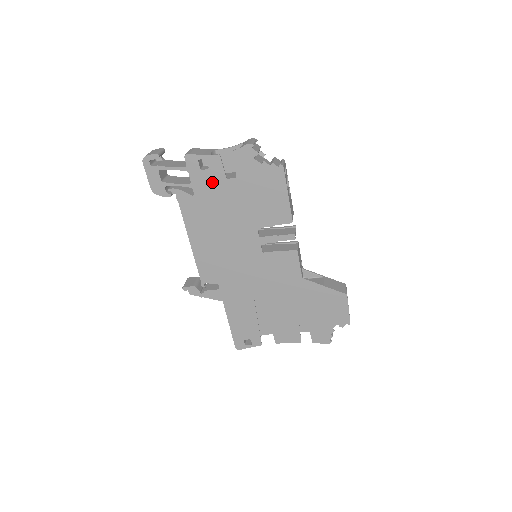
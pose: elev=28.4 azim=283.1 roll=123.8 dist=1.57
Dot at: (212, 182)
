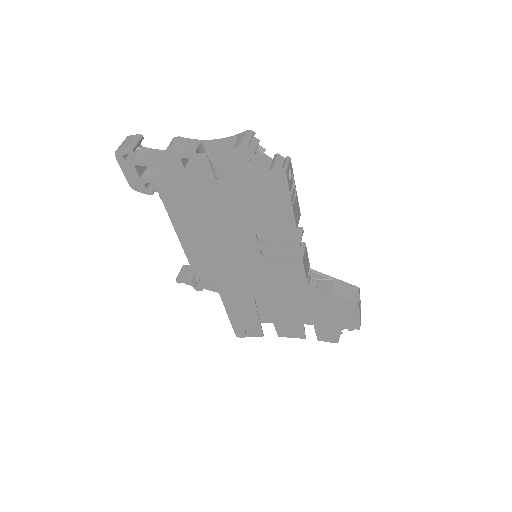
Dot at: (199, 183)
